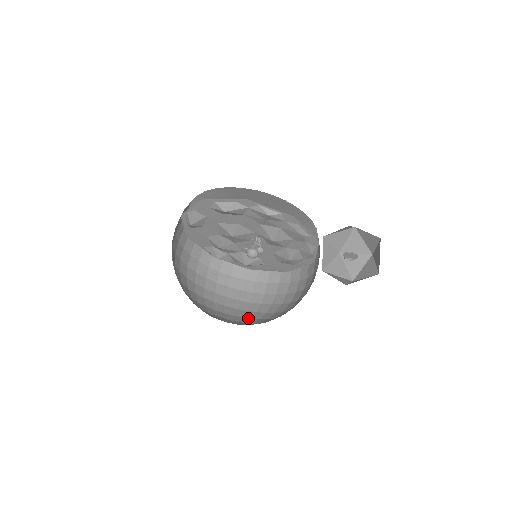
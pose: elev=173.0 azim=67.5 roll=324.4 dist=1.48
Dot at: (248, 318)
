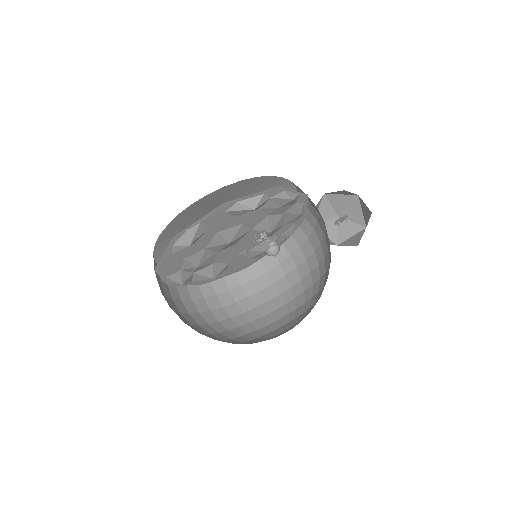
Dot at: (255, 331)
